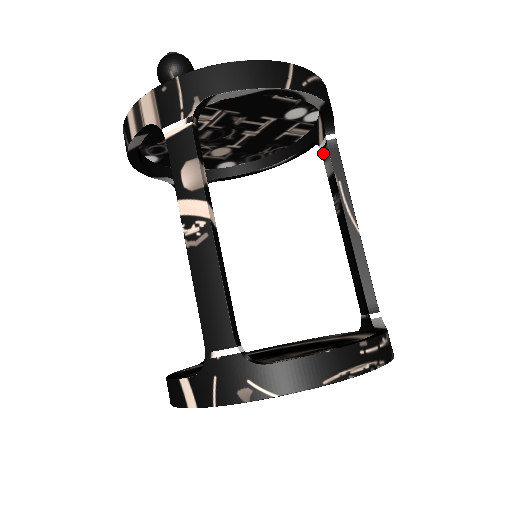
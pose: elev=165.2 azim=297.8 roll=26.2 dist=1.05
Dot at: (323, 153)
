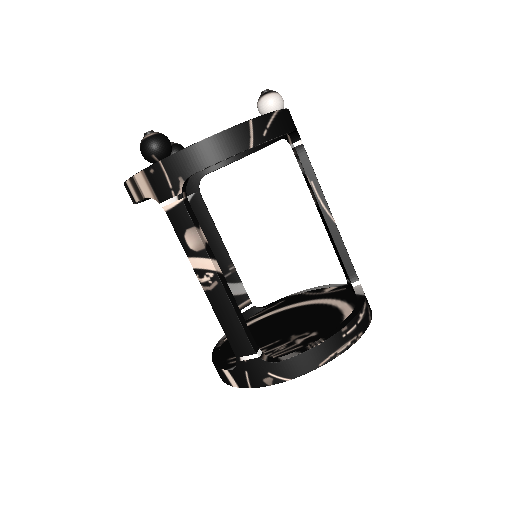
Dot at: (294, 152)
